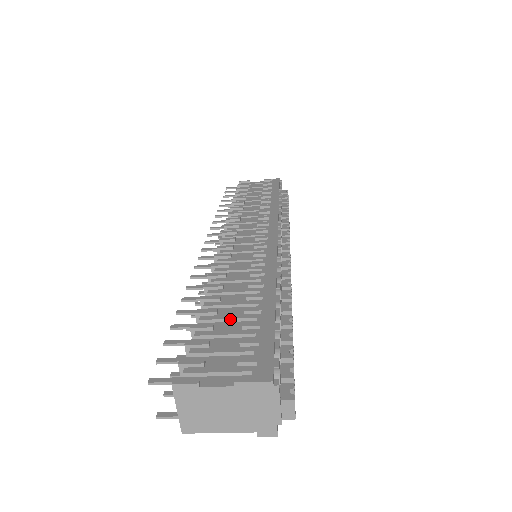
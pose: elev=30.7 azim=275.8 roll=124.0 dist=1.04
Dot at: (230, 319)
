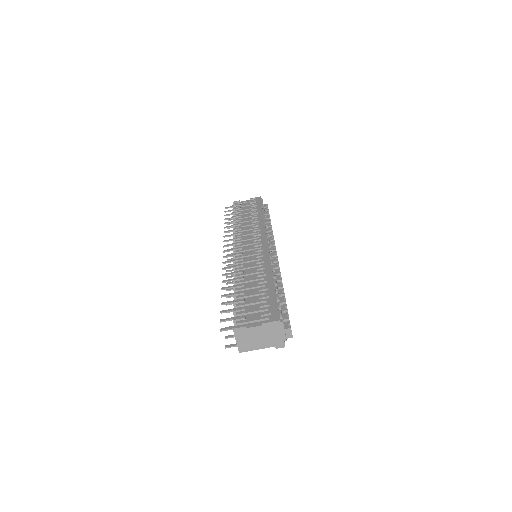
Dot at: (252, 295)
